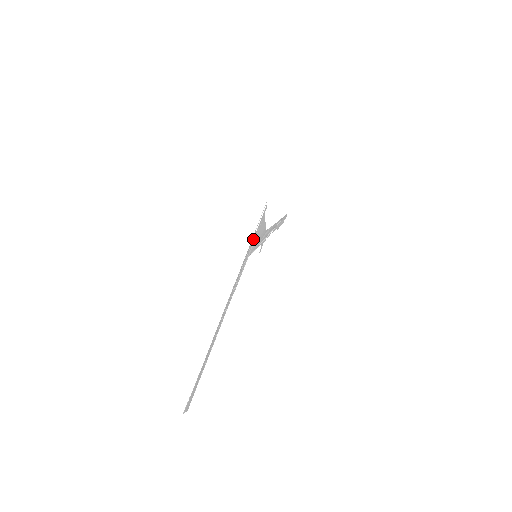
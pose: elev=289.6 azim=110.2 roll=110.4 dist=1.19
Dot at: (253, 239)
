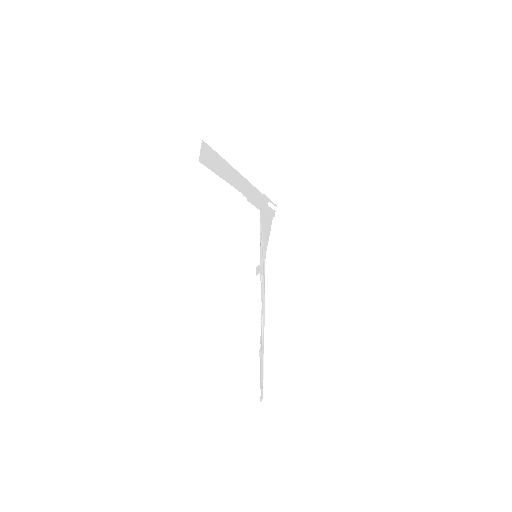
Dot at: (265, 205)
